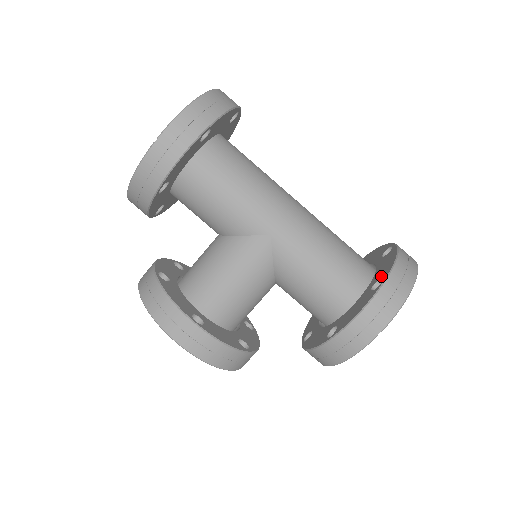
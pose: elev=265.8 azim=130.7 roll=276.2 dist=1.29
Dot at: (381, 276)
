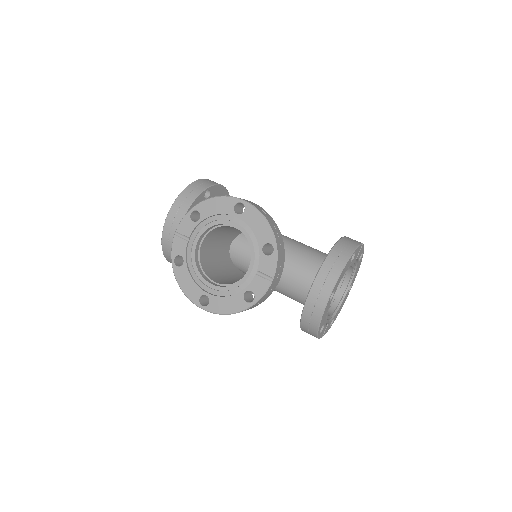
Dot at: occluded
